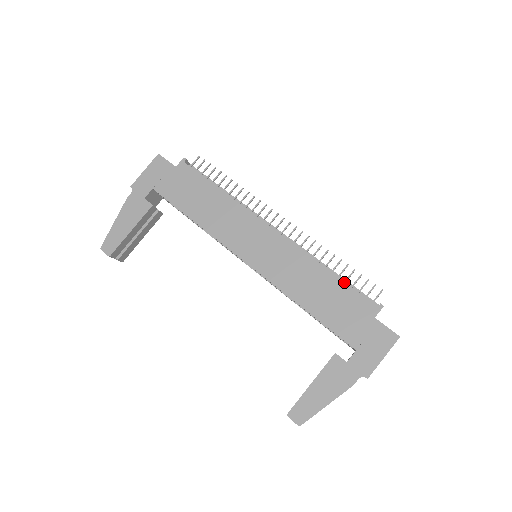
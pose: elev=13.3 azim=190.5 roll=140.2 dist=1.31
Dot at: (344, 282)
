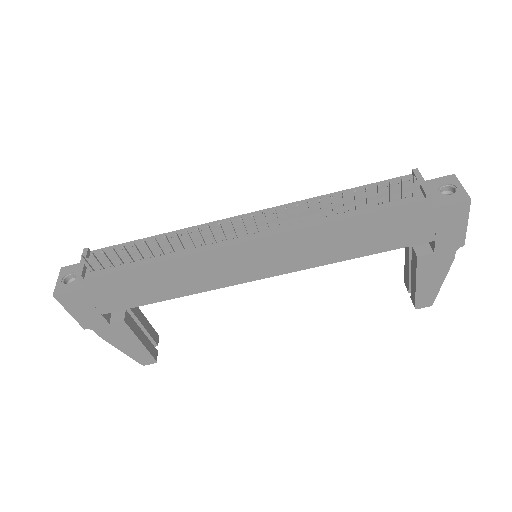
Dot at: (370, 213)
